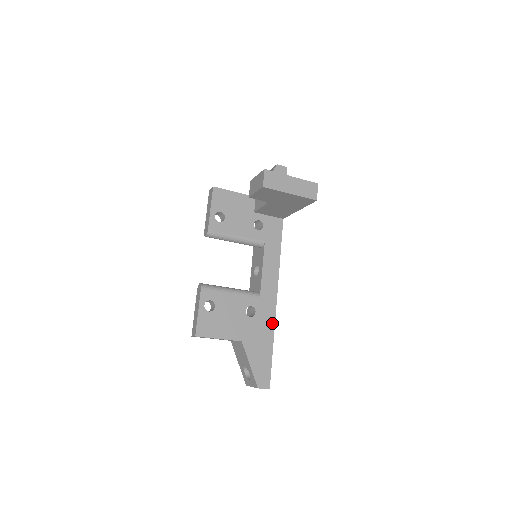
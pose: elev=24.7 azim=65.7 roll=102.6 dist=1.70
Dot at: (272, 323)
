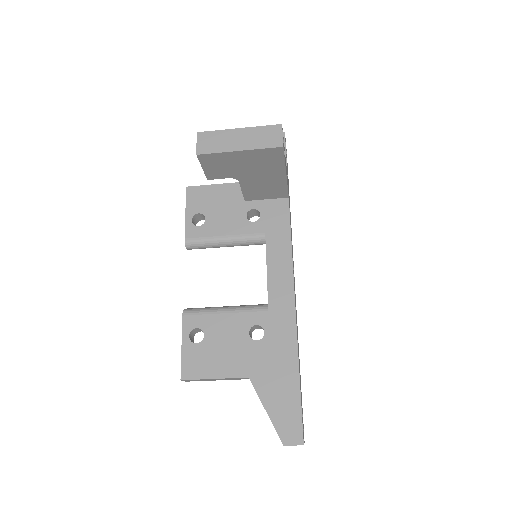
Dot at: (293, 343)
